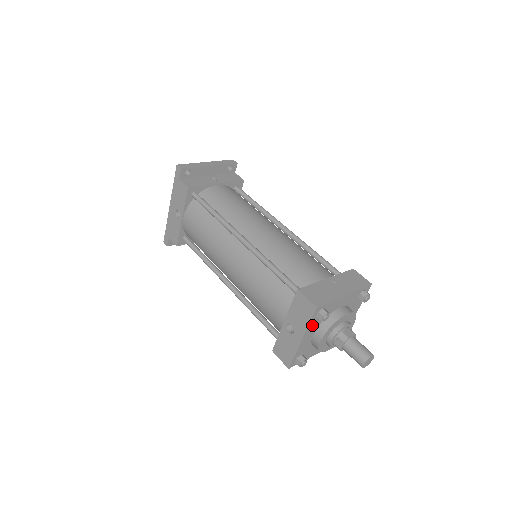
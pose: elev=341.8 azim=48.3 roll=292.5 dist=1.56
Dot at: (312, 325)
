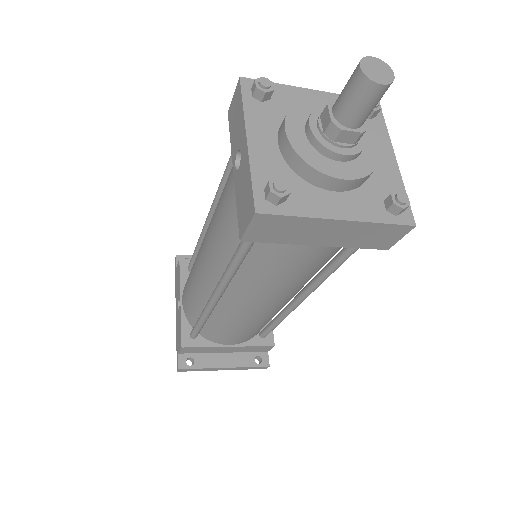
Dot at: (256, 116)
